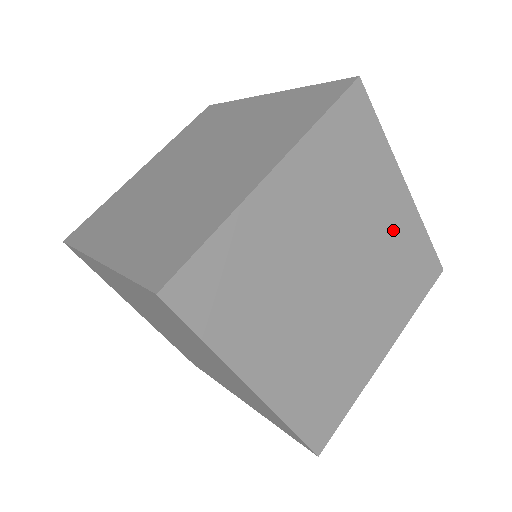
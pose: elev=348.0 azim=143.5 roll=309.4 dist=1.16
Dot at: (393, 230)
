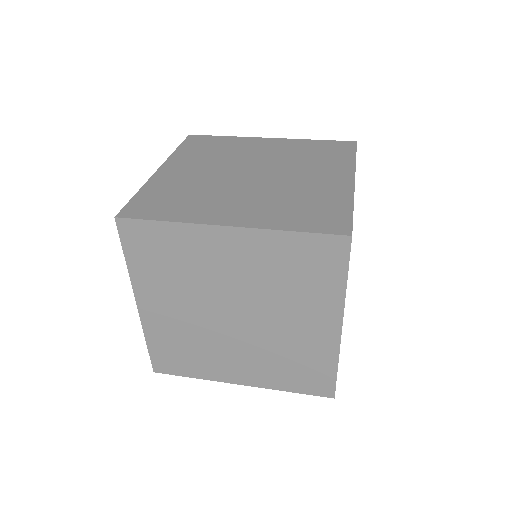
Dot at: occluded
